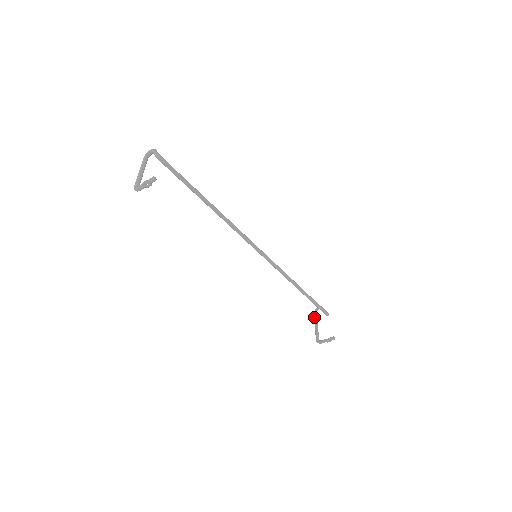
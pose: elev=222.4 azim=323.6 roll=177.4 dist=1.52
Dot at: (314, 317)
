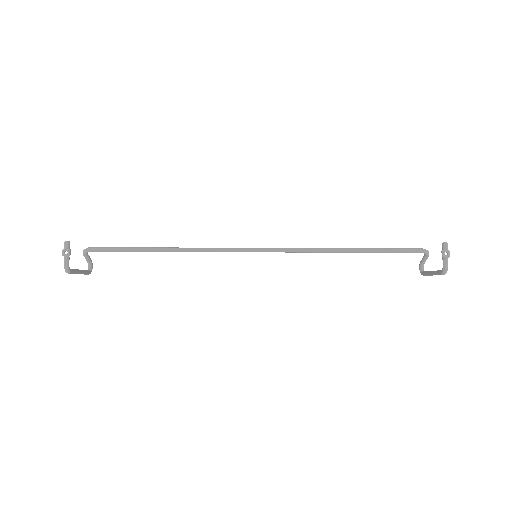
Dot at: (425, 275)
